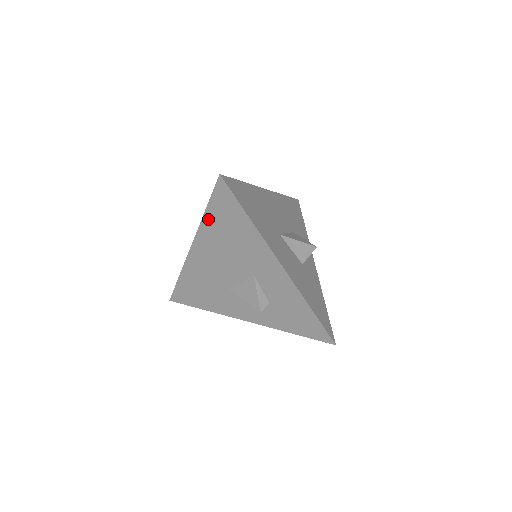
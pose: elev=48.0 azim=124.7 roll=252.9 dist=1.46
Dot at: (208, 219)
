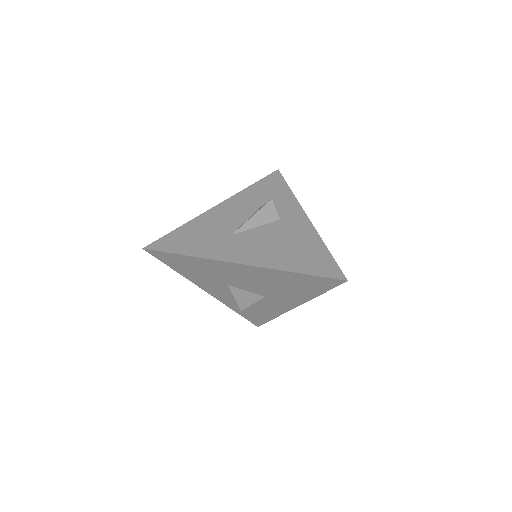
Dot at: (291, 274)
